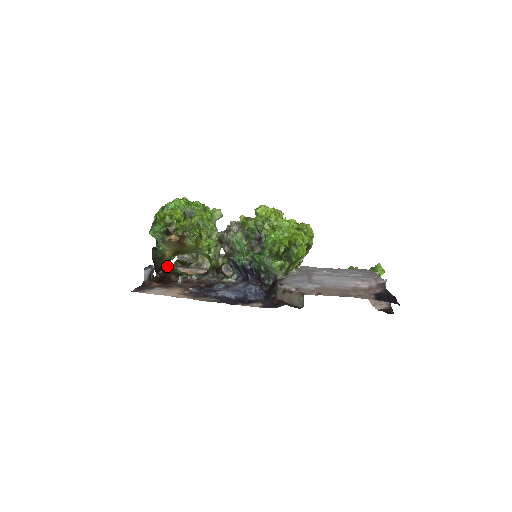
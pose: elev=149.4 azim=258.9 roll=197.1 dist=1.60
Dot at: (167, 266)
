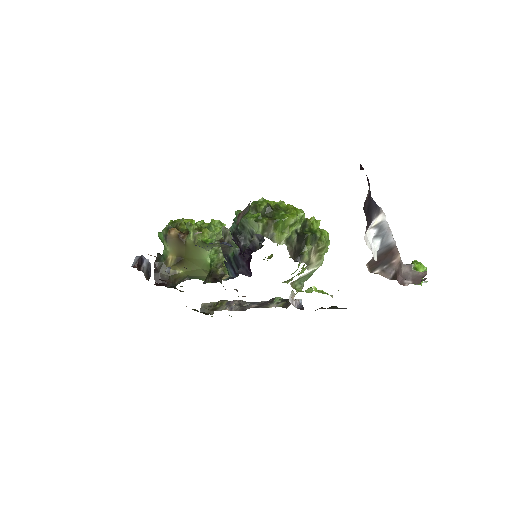
Dot at: occluded
